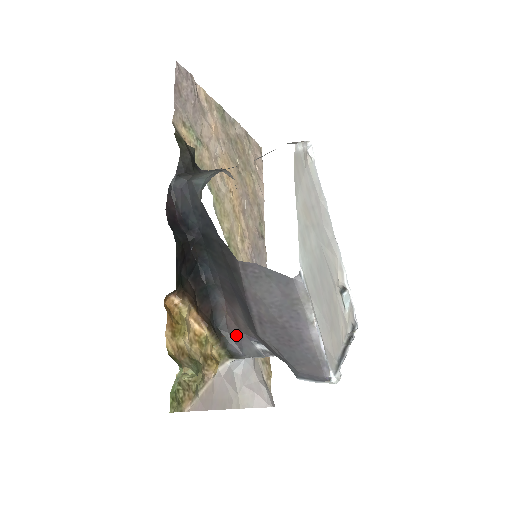
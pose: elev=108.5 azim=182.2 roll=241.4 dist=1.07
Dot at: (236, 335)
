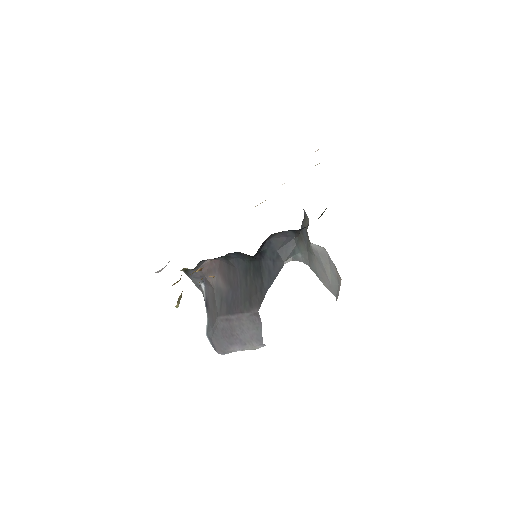
Dot at: (201, 273)
